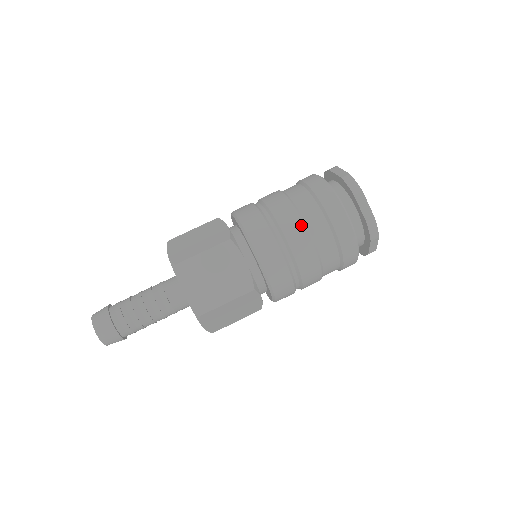
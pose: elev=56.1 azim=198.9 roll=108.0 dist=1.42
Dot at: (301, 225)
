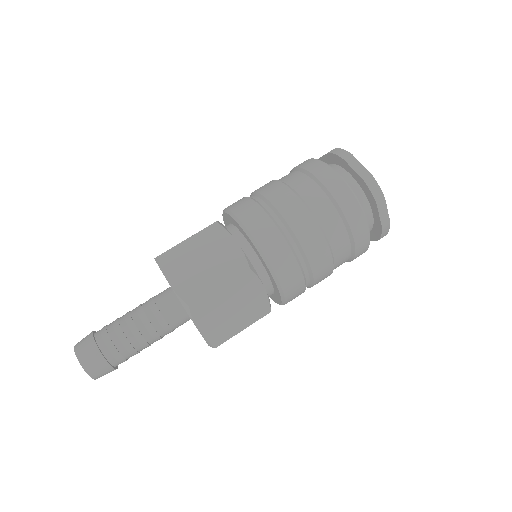
Dot at: (324, 244)
